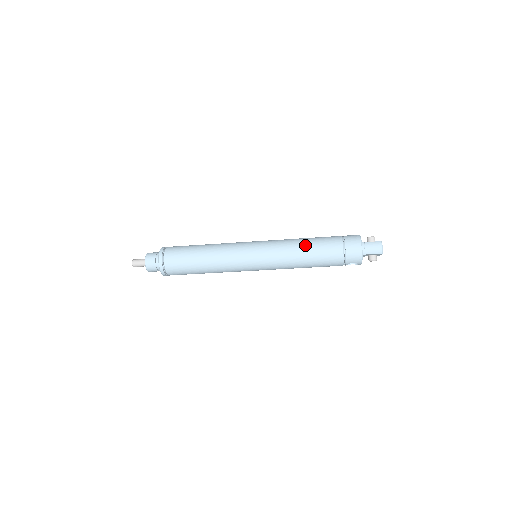
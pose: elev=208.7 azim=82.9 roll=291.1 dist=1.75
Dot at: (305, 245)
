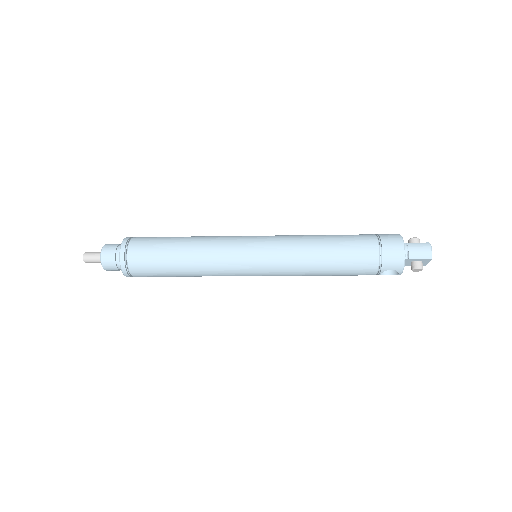
Dot at: (326, 241)
